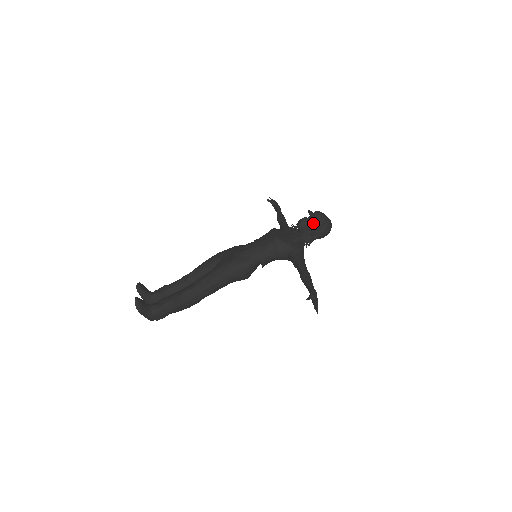
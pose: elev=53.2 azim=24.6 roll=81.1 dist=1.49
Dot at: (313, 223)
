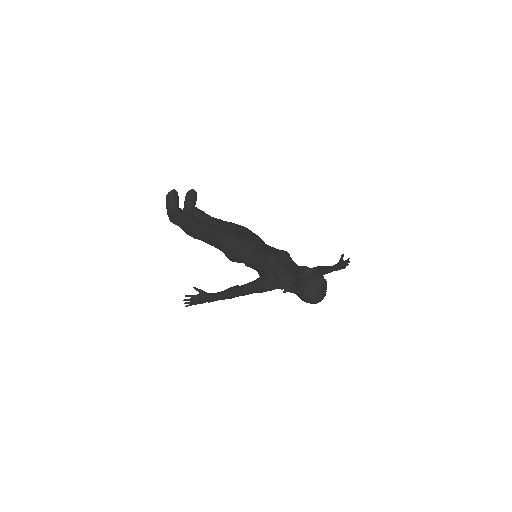
Dot at: (305, 277)
